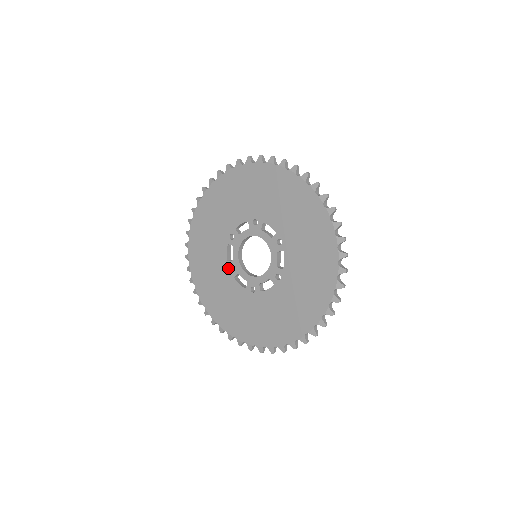
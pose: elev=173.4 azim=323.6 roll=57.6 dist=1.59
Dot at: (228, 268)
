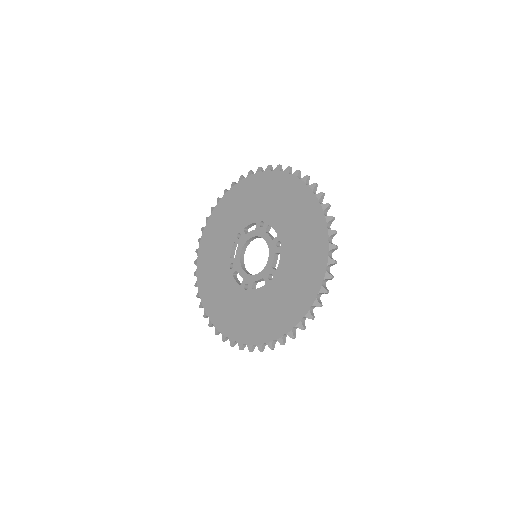
Dot at: (229, 264)
